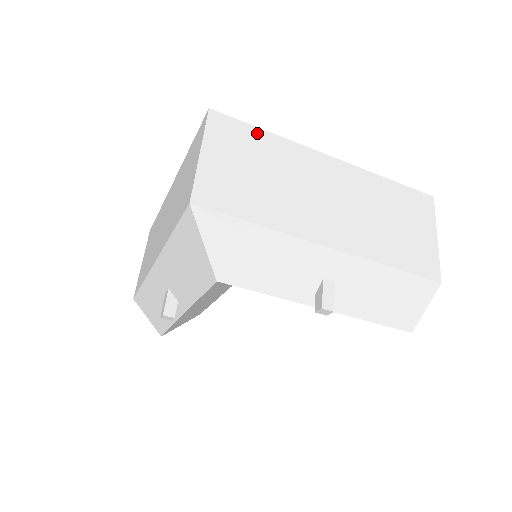
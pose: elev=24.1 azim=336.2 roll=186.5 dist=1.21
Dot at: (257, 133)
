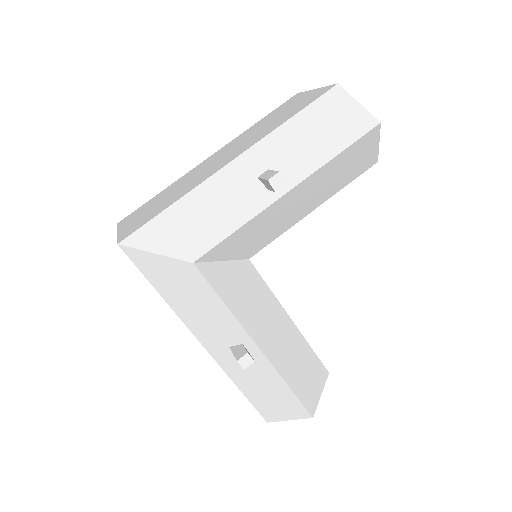
Dot at: (152, 199)
